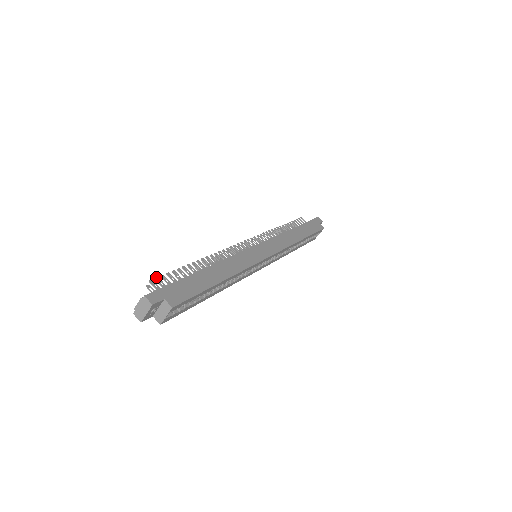
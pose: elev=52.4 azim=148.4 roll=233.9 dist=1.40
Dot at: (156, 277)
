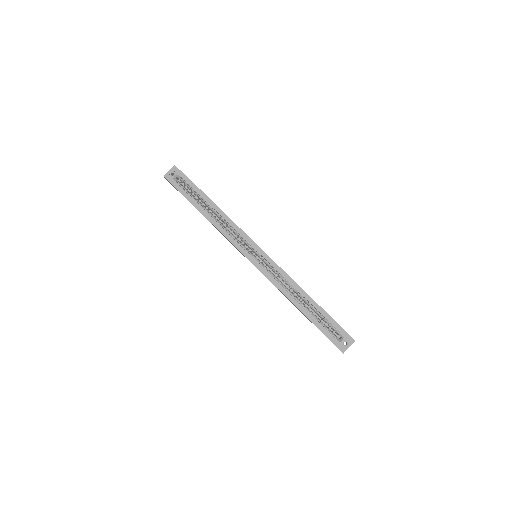
Dot at: occluded
